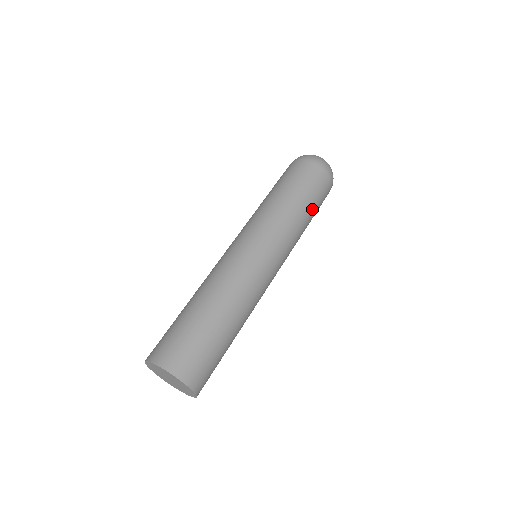
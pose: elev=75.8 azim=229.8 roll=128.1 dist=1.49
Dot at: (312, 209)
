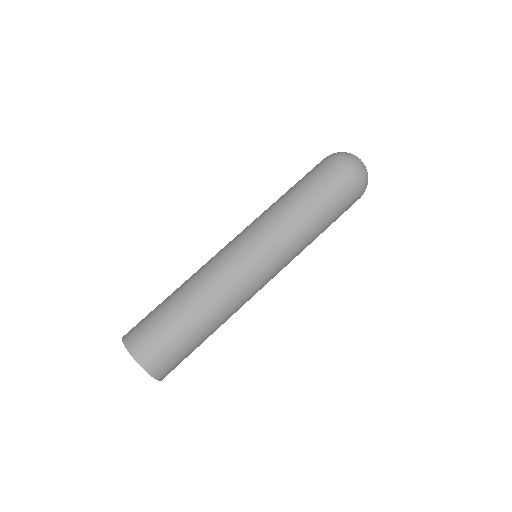
Dot at: occluded
